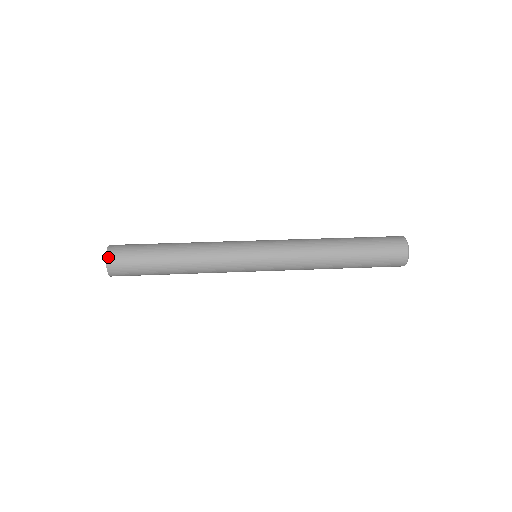
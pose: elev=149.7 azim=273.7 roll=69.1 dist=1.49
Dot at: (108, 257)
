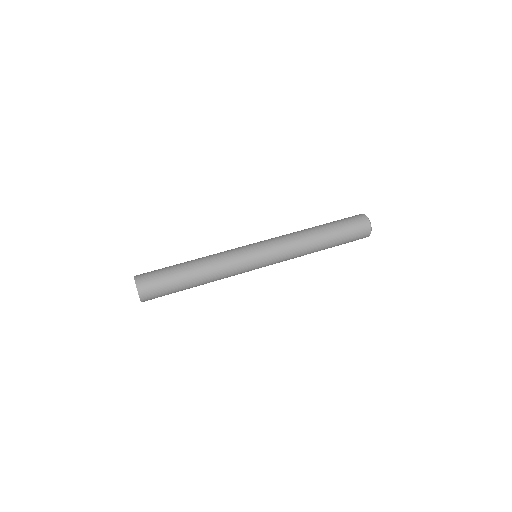
Dot at: (140, 293)
